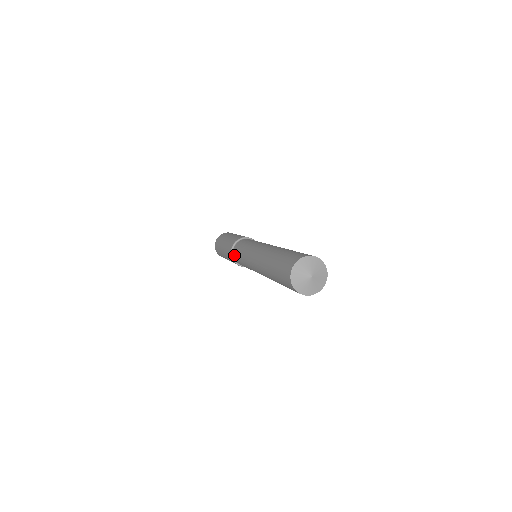
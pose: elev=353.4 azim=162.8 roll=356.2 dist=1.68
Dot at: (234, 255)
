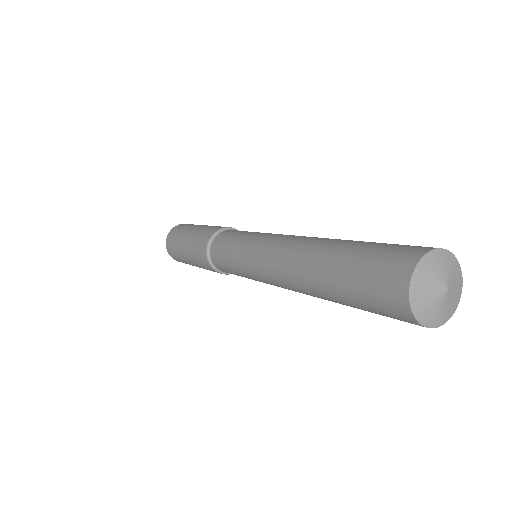
Dot at: (216, 265)
